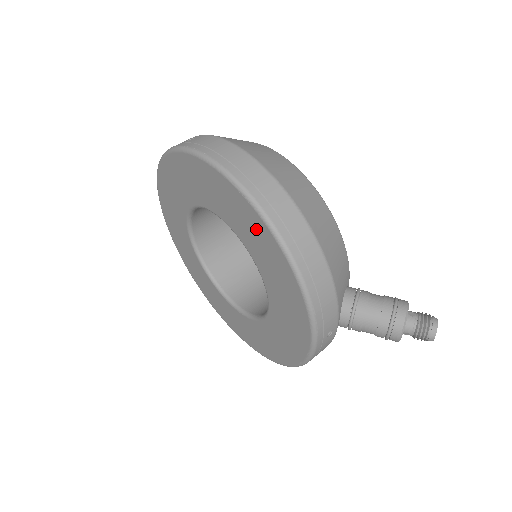
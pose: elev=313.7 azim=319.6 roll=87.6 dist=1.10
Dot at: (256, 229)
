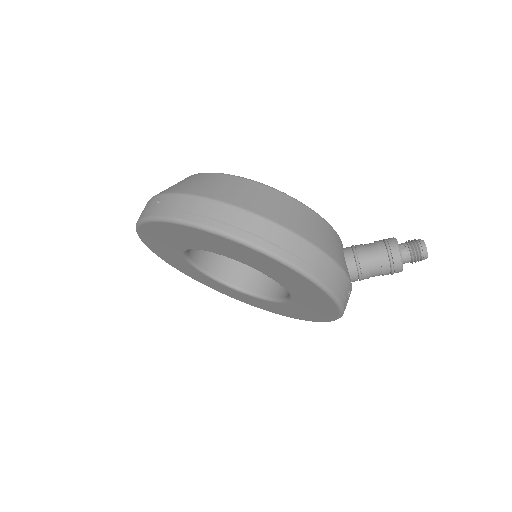
Dot at: (259, 259)
